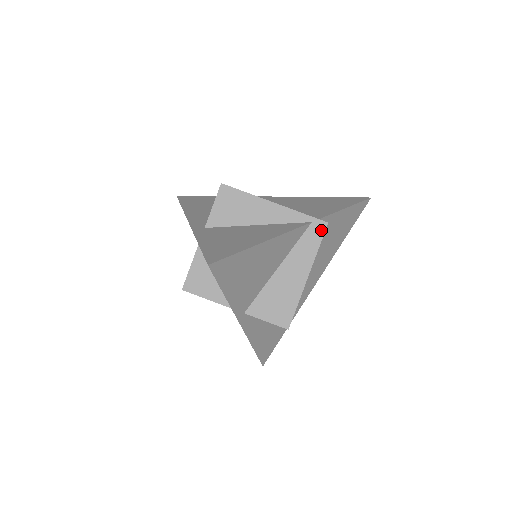
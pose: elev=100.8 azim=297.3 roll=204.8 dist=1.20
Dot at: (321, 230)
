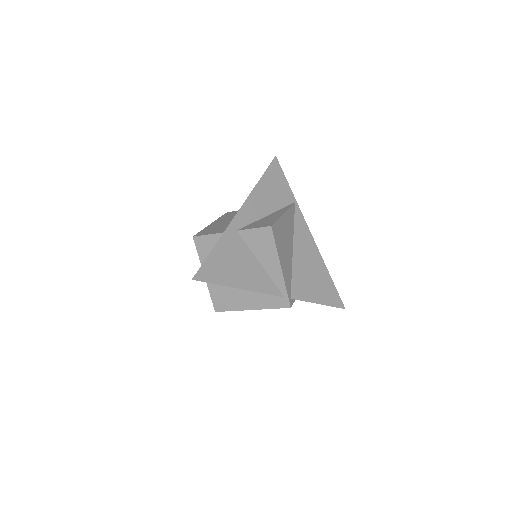
Dot at: (283, 305)
